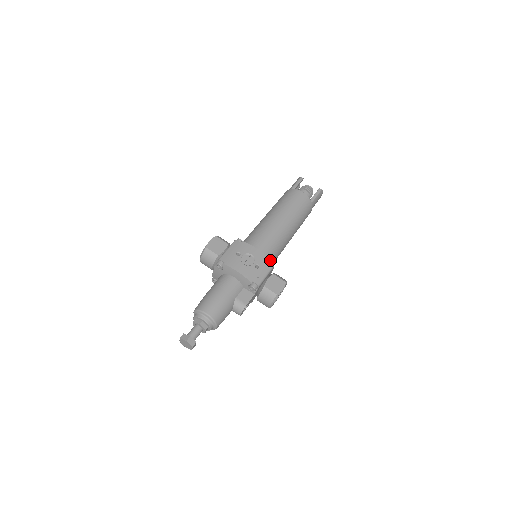
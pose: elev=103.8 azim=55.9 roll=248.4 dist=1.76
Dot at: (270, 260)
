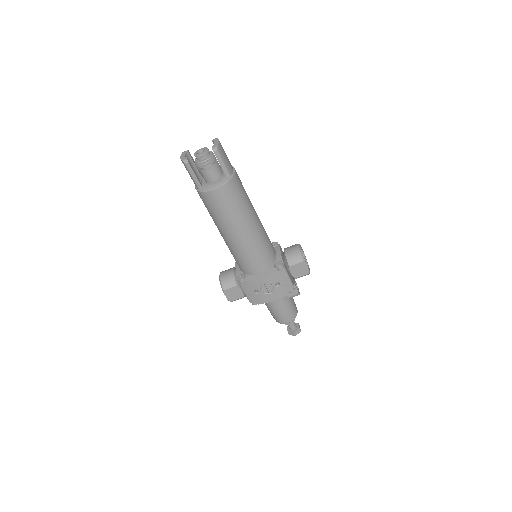
Dot at: (277, 268)
